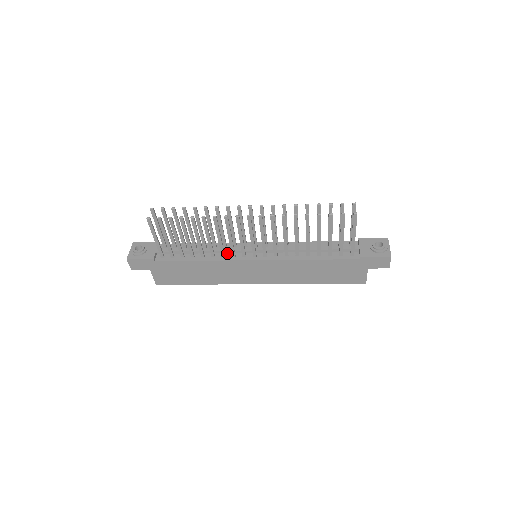
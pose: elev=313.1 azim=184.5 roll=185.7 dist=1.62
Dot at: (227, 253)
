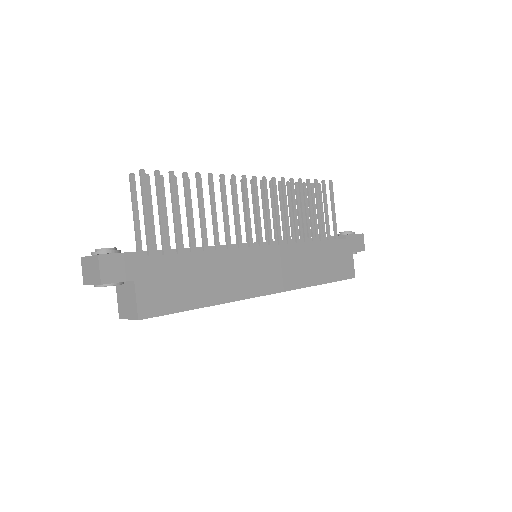
Dot at: occluded
